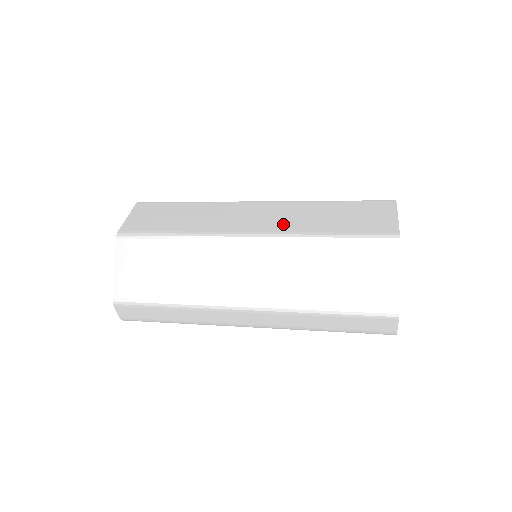
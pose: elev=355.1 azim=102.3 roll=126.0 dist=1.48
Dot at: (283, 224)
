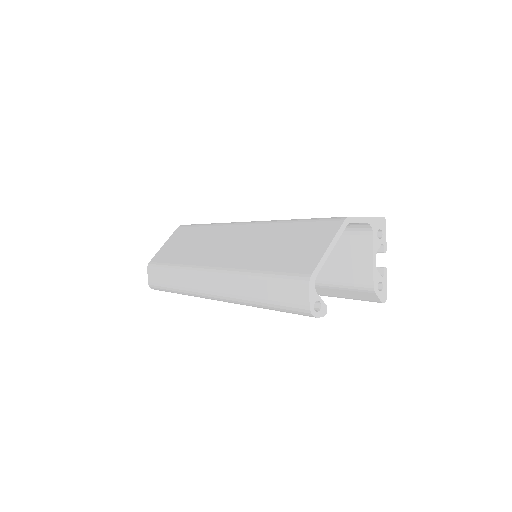
Dot at: occluded
